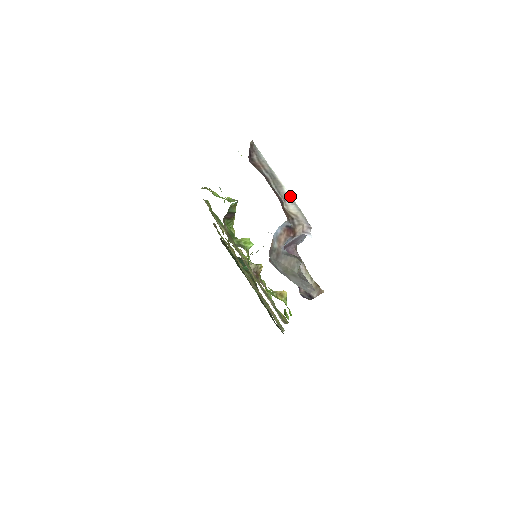
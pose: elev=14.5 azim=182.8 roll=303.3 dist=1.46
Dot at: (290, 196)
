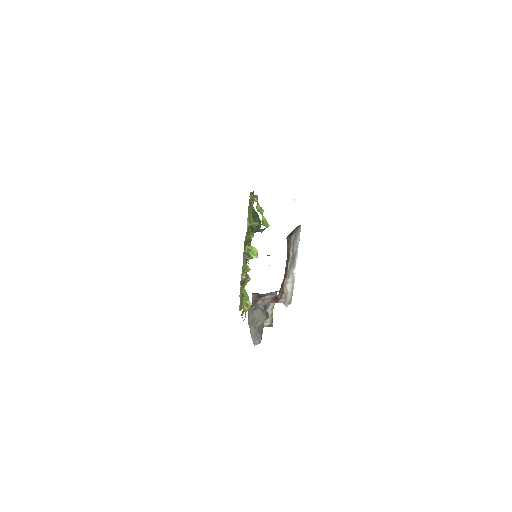
Dot at: (294, 276)
